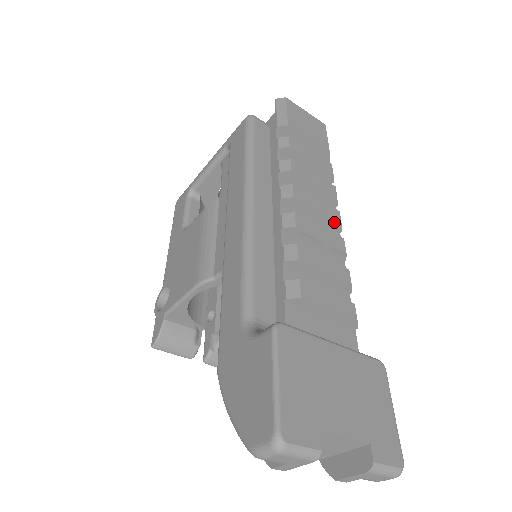
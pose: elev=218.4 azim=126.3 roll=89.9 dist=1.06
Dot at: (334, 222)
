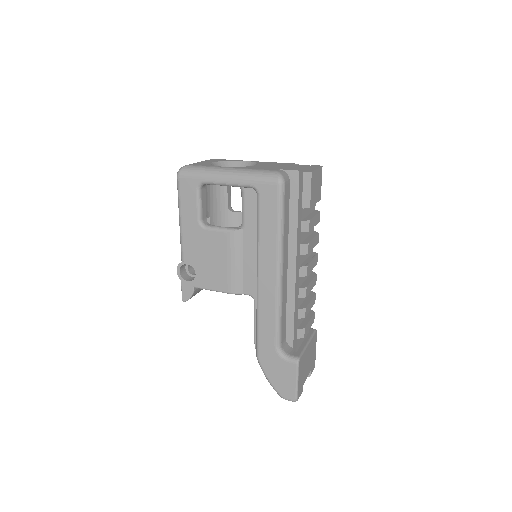
Dot at: (315, 265)
